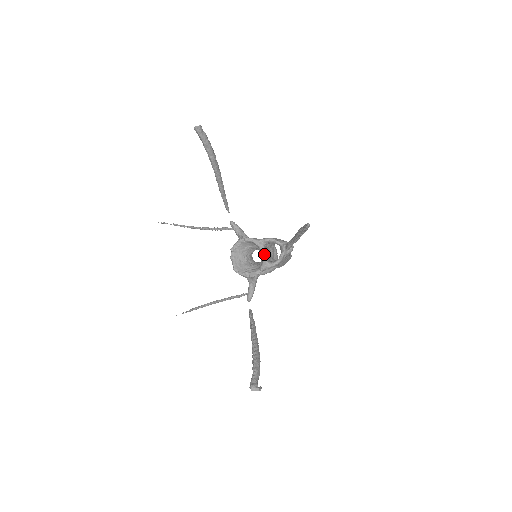
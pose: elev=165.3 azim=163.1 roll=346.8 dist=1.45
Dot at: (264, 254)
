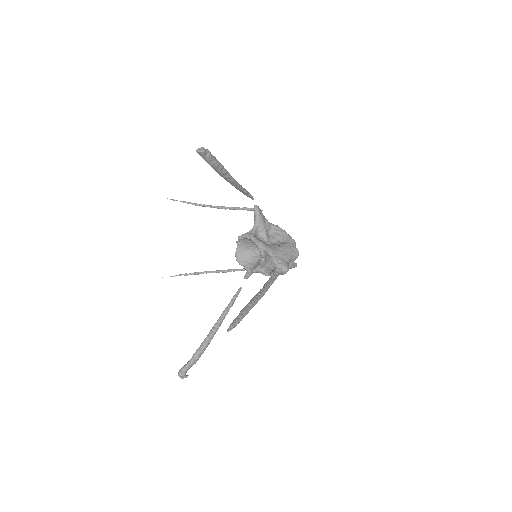
Dot at: (261, 260)
